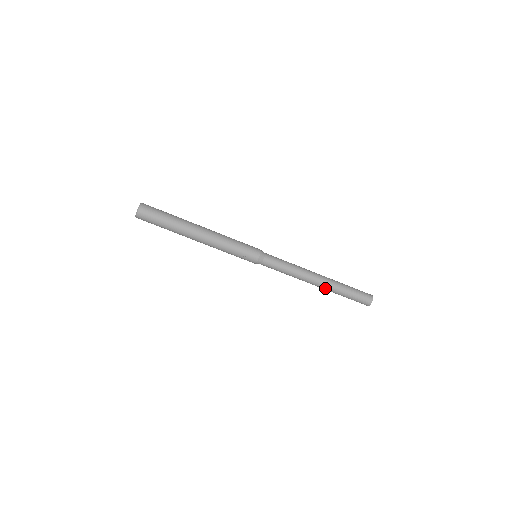
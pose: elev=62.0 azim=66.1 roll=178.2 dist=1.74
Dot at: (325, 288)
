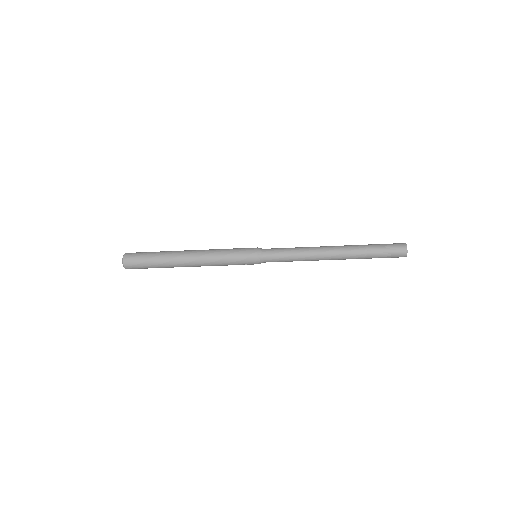
Dot at: (345, 259)
